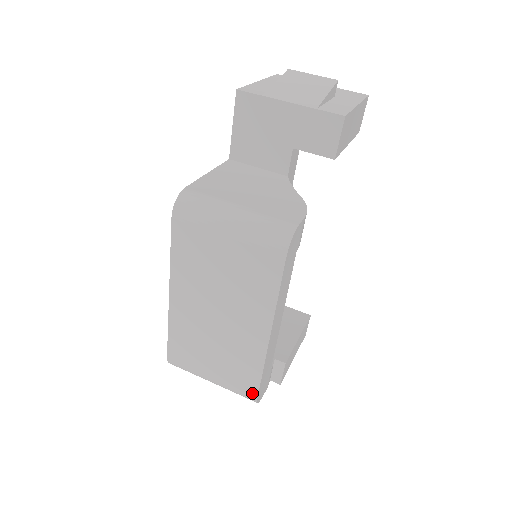
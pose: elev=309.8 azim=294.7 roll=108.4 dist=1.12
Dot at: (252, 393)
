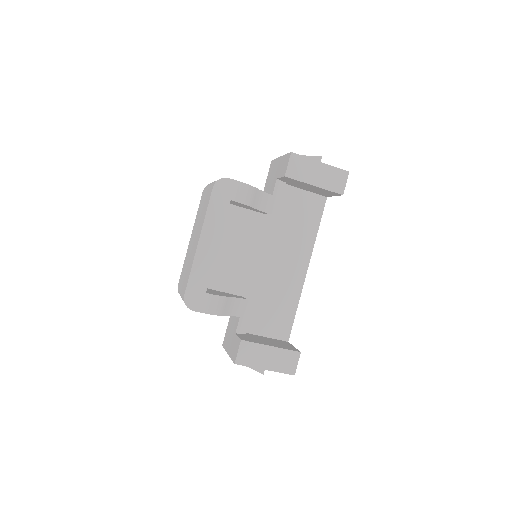
Dot at: (184, 292)
